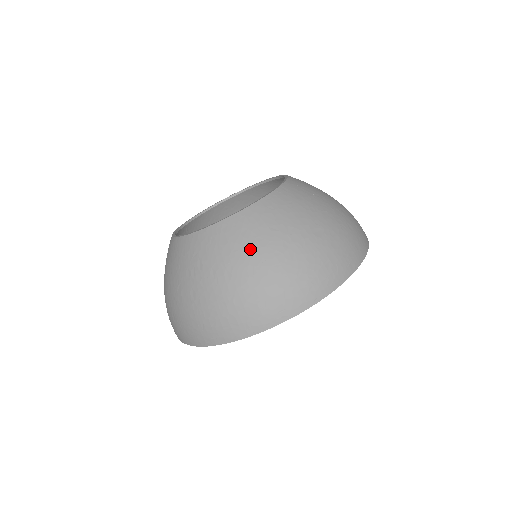
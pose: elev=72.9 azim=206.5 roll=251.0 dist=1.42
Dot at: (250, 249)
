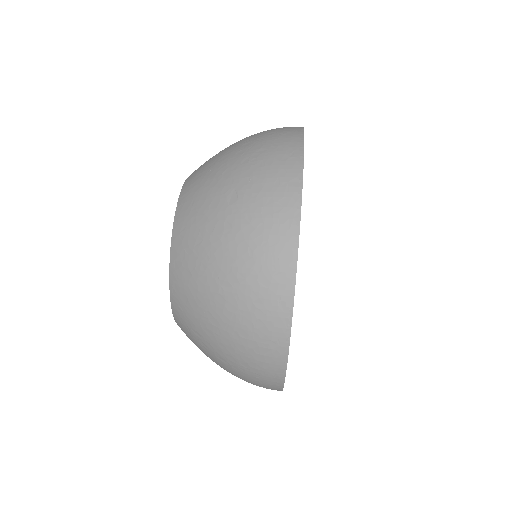
Dot at: (201, 283)
